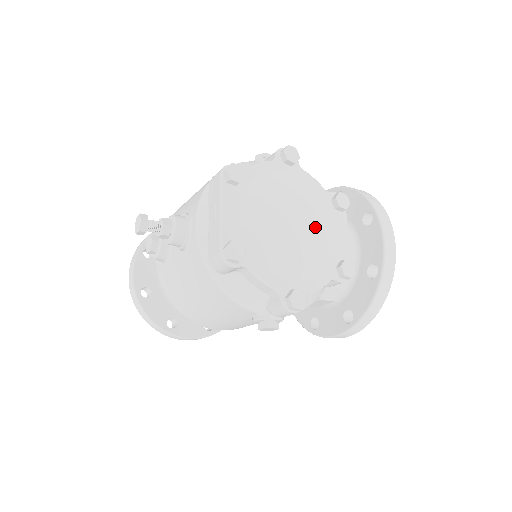
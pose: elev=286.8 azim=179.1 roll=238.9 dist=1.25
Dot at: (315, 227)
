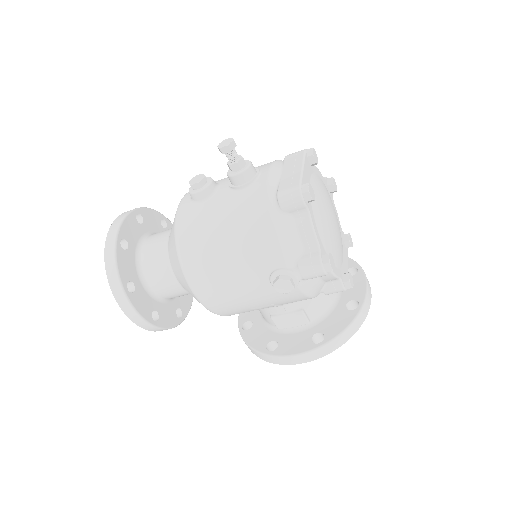
Dot at: (339, 235)
